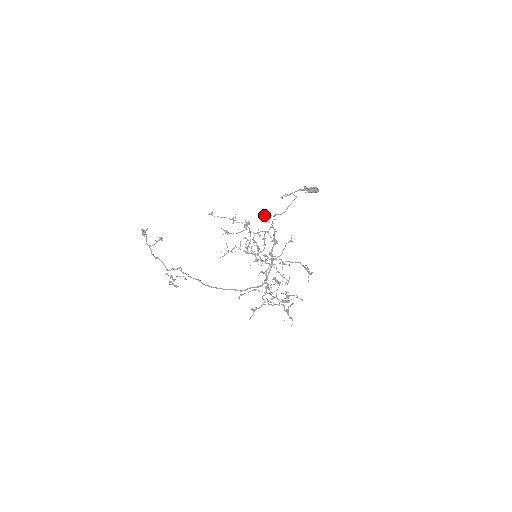
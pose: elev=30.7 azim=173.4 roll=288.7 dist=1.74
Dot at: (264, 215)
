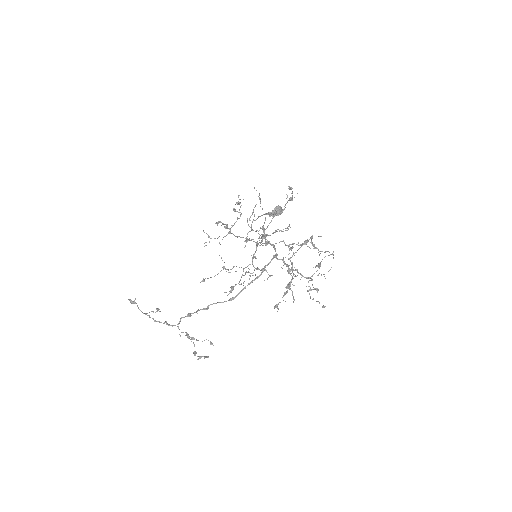
Dot at: (245, 240)
